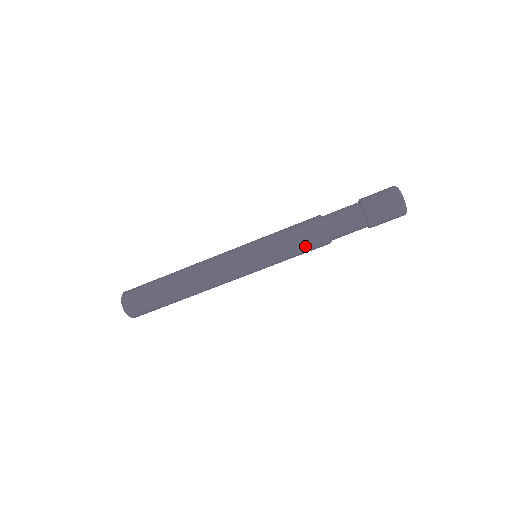
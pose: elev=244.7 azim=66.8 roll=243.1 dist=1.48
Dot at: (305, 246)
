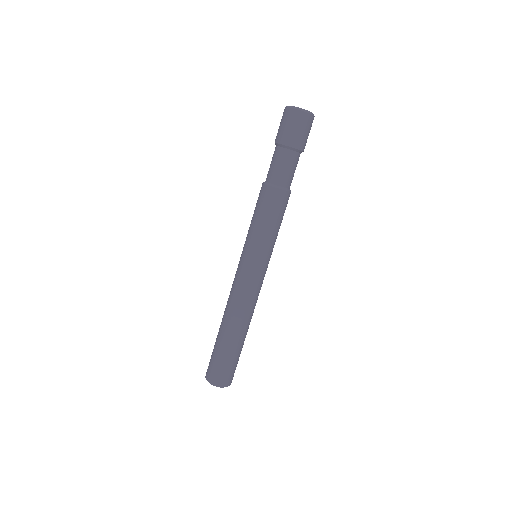
Dot at: (267, 210)
